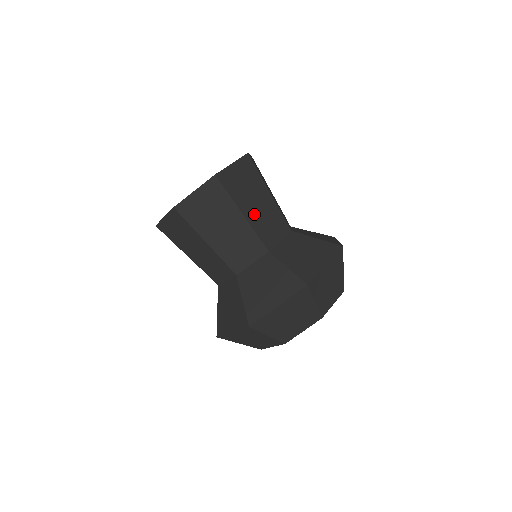
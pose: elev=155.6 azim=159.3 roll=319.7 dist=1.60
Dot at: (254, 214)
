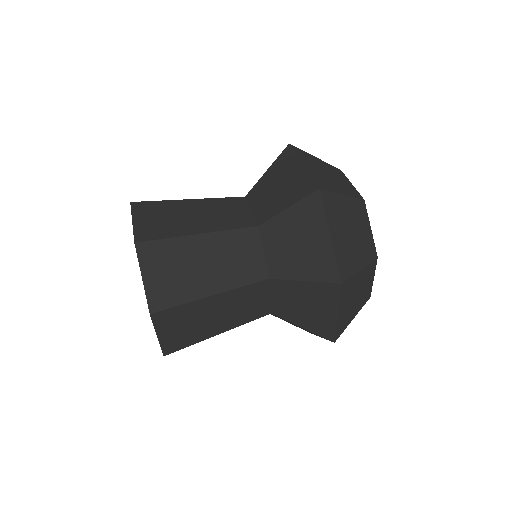
Dot at: (218, 277)
